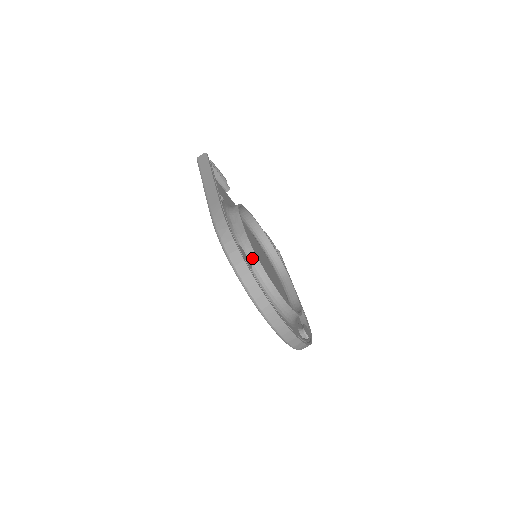
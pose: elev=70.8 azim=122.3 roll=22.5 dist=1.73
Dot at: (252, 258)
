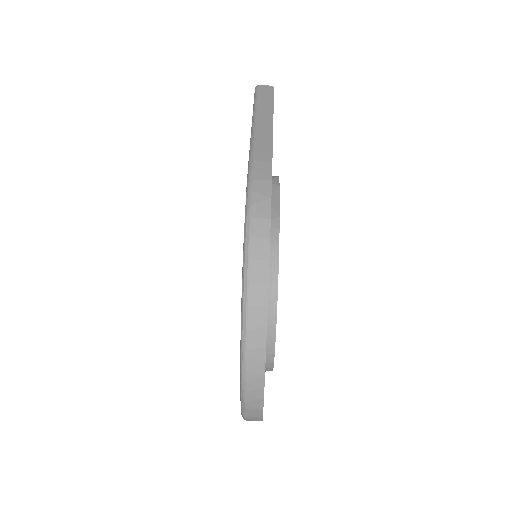
Dot at: (270, 261)
